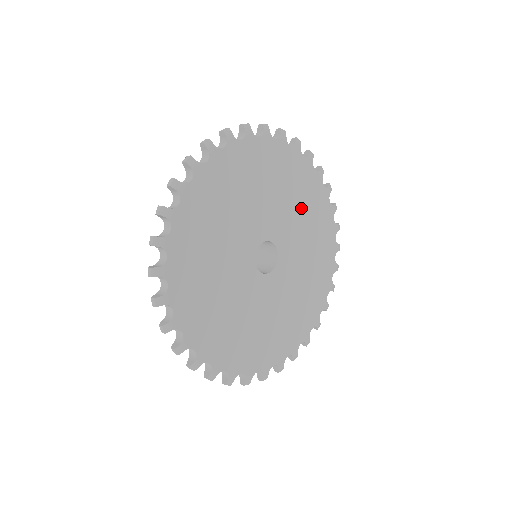
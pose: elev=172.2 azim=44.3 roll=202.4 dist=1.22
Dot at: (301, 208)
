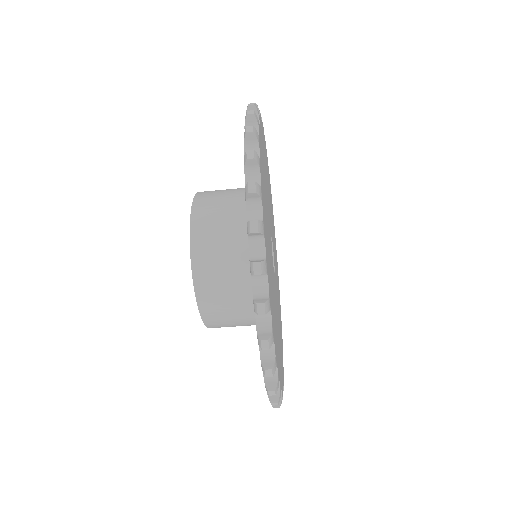
Dot at: (277, 279)
